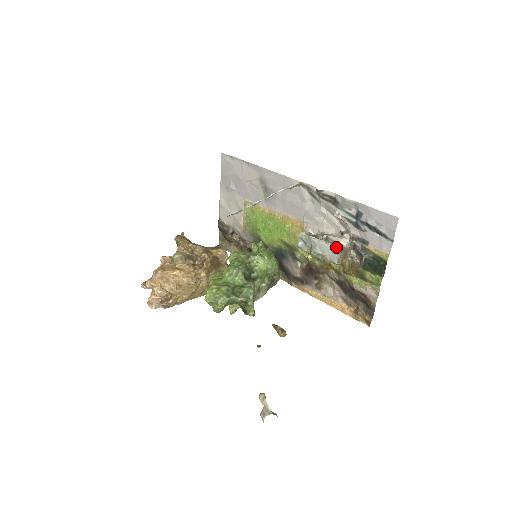
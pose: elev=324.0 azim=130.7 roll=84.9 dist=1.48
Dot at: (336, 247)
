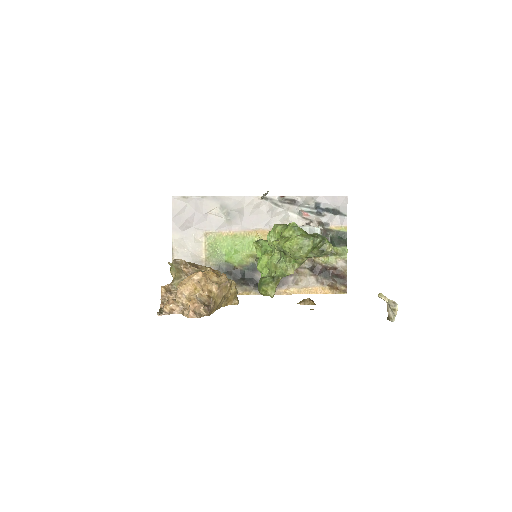
Dot at: (317, 227)
